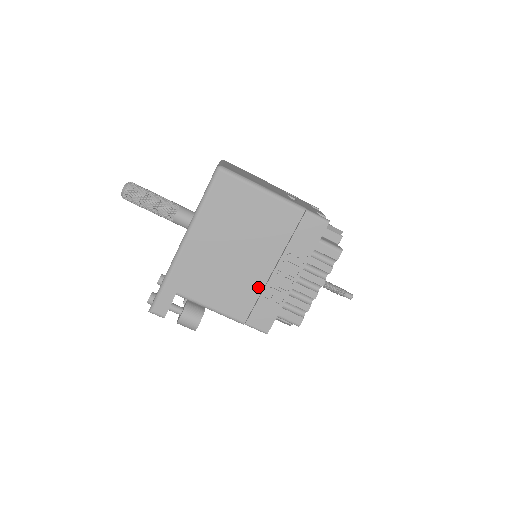
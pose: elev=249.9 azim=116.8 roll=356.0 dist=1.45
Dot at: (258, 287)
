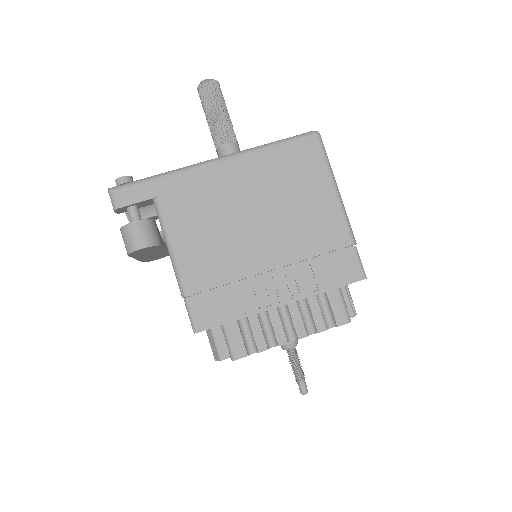
Dot at: (239, 272)
